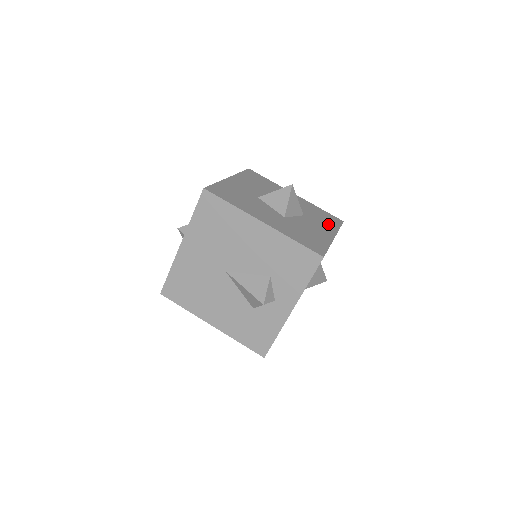
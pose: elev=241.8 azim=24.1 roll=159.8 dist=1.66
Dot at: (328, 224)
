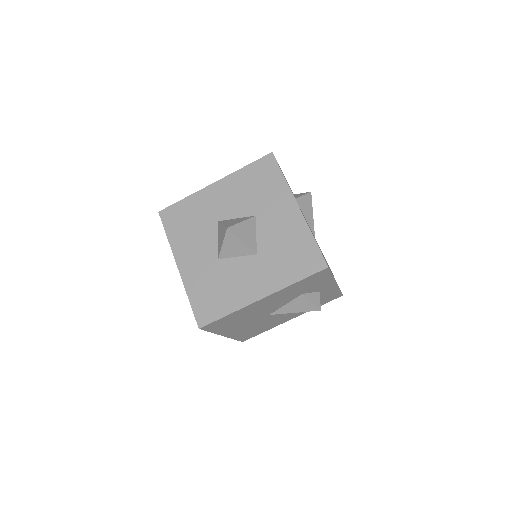
Dot at: (275, 190)
